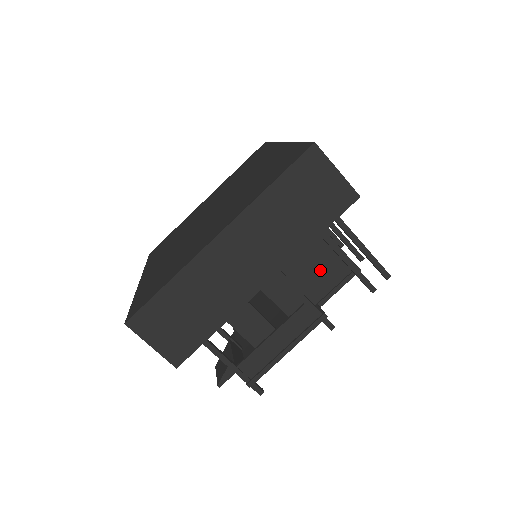
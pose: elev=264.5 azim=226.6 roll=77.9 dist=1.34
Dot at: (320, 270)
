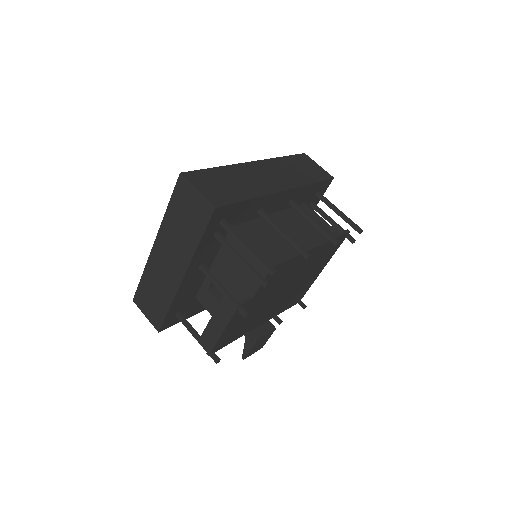
Dot at: occluded
